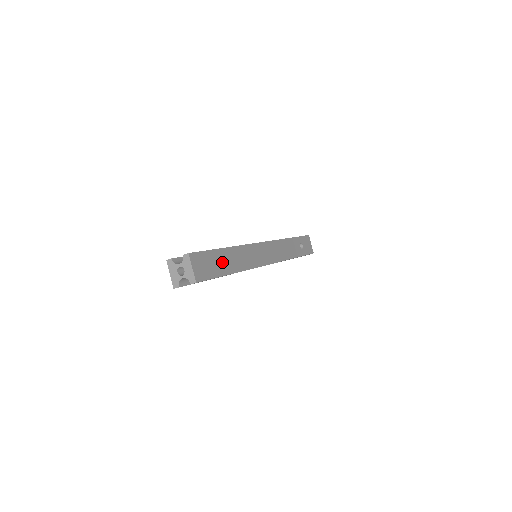
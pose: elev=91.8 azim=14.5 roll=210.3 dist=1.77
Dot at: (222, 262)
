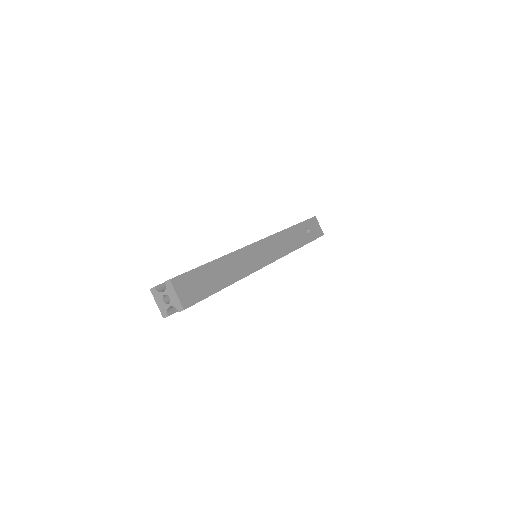
Dot at: (213, 277)
